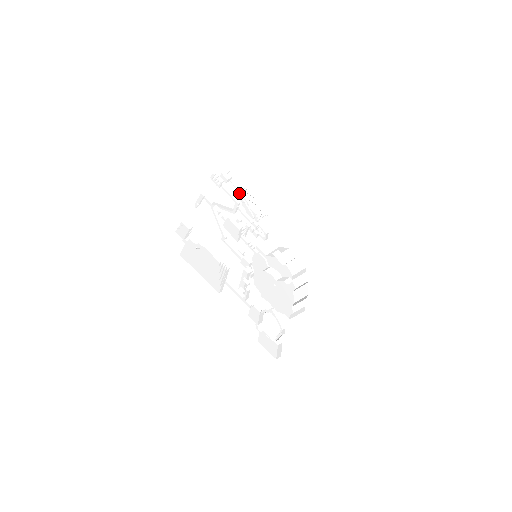
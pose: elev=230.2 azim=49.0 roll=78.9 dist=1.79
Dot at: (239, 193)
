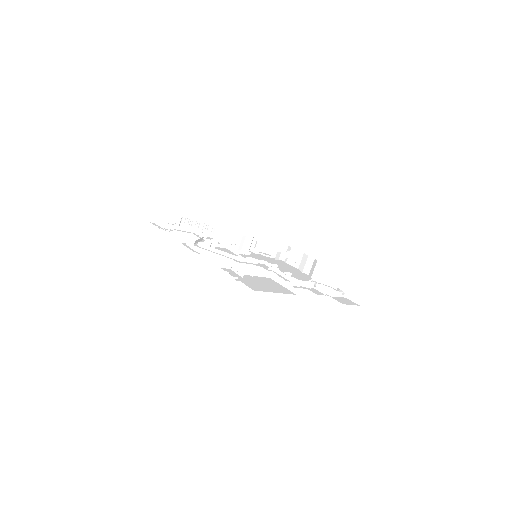
Dot at: occluded
